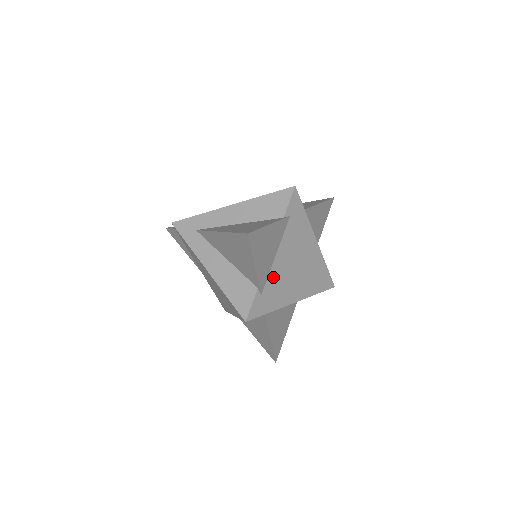
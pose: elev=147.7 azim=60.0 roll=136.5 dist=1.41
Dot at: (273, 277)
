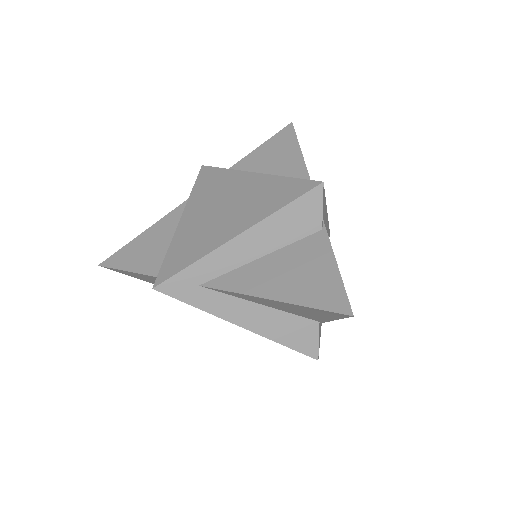
Dot at: occluded
